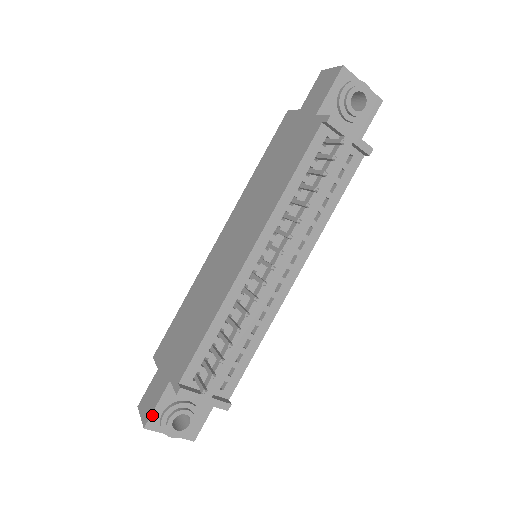
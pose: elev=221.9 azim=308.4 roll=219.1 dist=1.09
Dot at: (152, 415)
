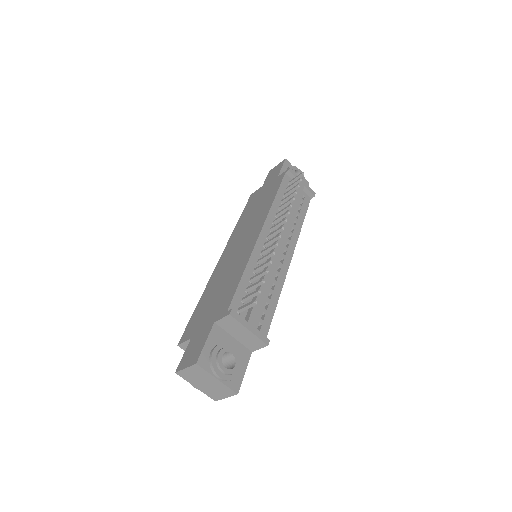
Dot at: (202, 352)
